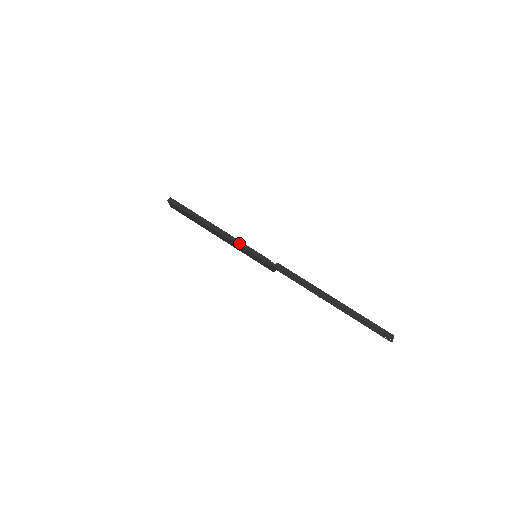
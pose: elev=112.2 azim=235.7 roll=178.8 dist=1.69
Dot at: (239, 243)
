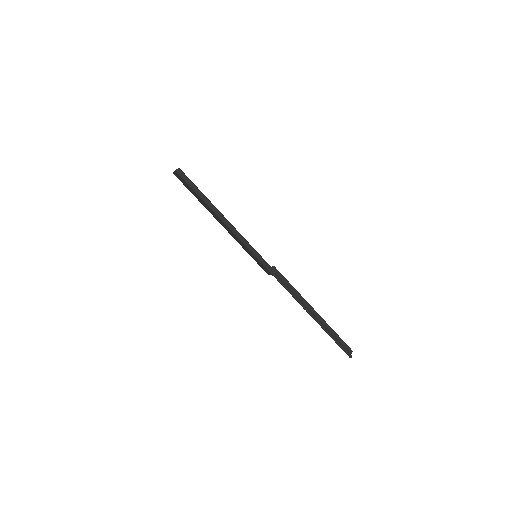
Dot at: (245, 242)
